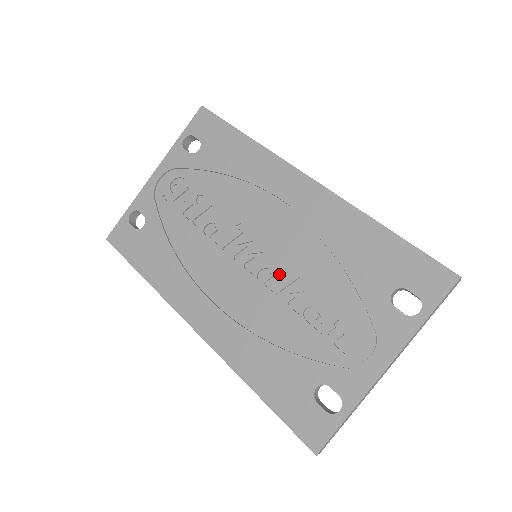
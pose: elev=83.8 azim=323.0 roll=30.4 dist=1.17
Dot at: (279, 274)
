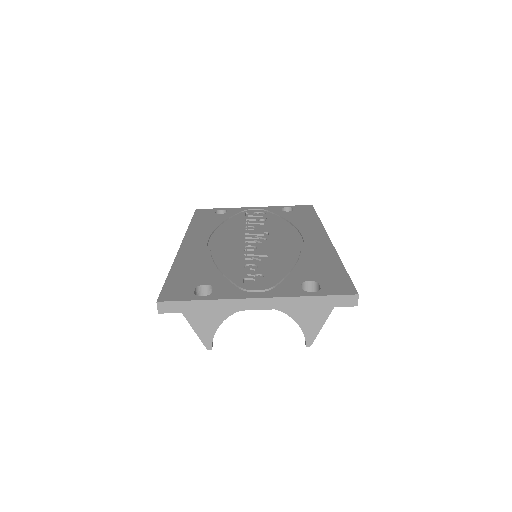
Dot at: (258, 250)
